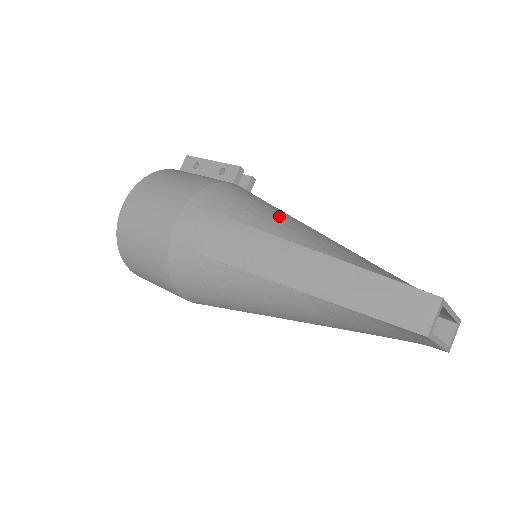
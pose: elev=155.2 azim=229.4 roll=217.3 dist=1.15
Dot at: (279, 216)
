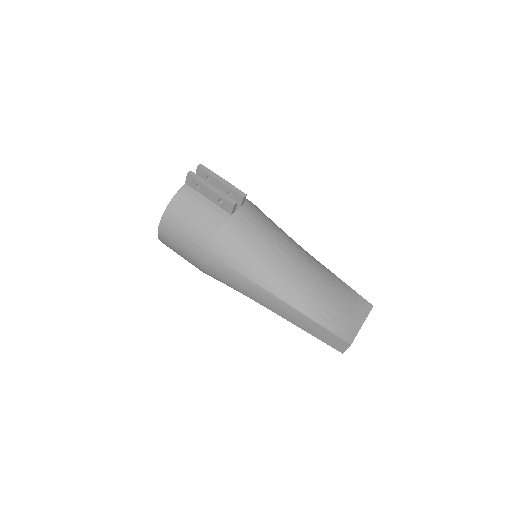
Dot at: (268, 265)
